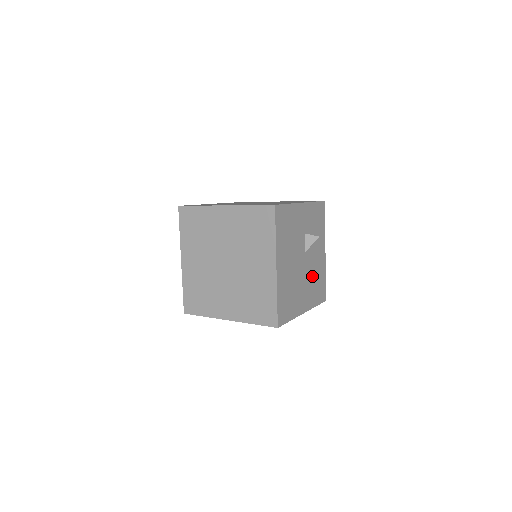
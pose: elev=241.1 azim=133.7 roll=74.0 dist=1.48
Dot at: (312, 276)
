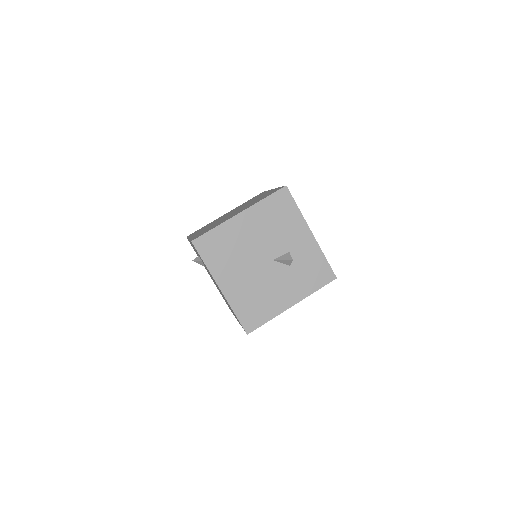
Dot at: (259, 288)
